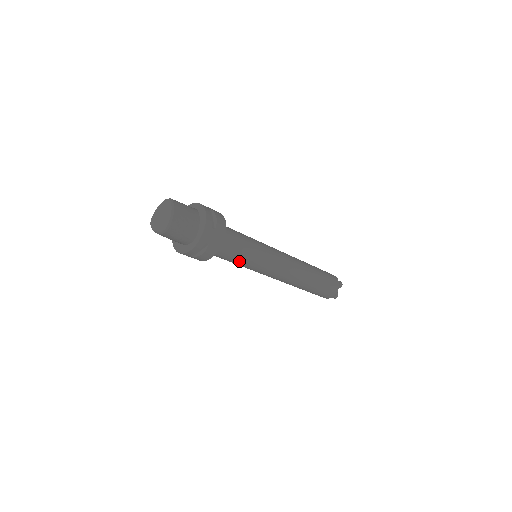
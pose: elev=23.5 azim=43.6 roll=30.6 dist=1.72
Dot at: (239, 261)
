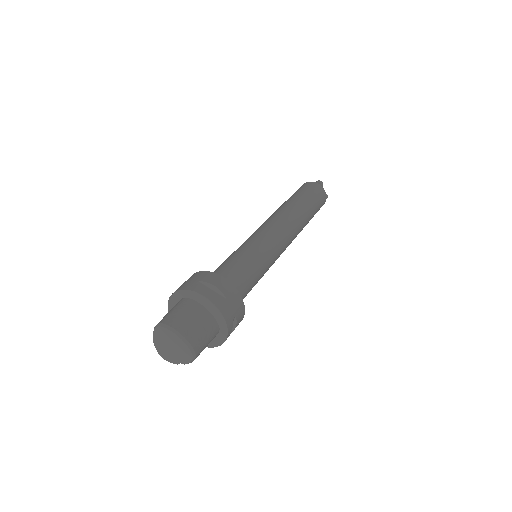
Dot at: (256, 283)
